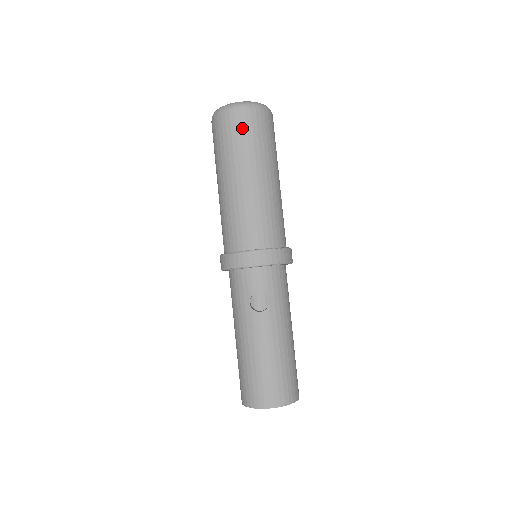
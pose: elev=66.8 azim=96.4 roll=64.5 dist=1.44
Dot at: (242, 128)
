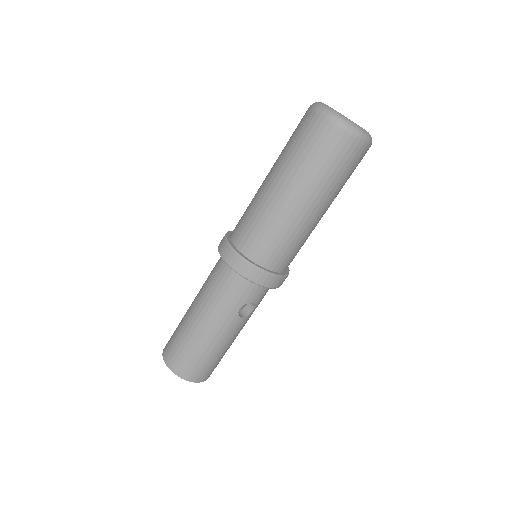
Dot at: (350, 163)
